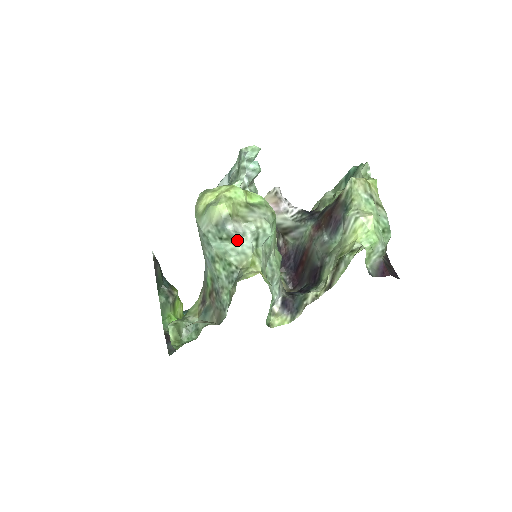
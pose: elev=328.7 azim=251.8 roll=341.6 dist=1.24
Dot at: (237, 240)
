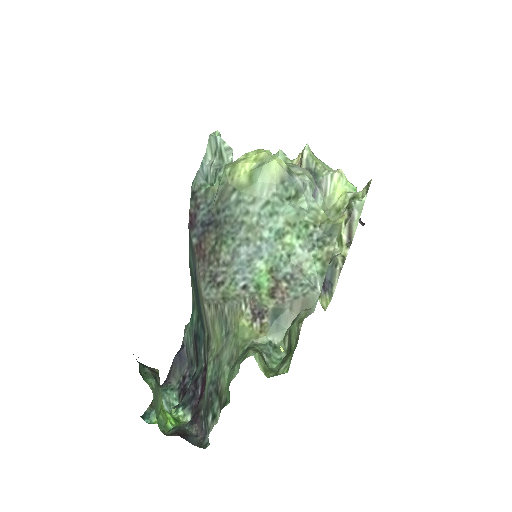
Dot at: (301, 196)
